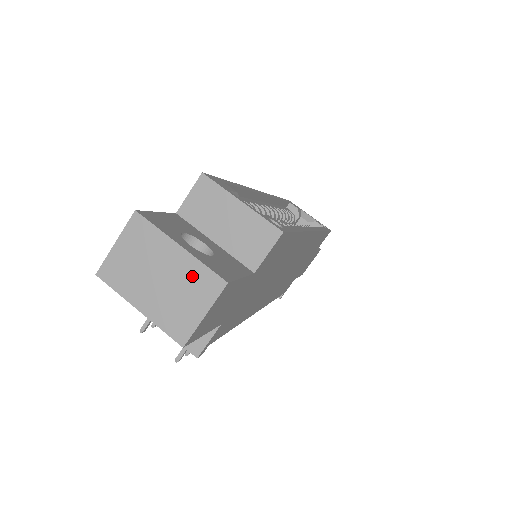
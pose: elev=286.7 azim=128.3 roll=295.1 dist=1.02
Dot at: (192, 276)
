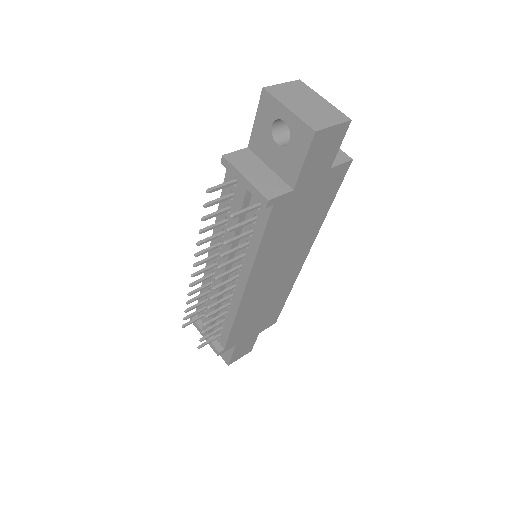
Dot at: (329, 110)
